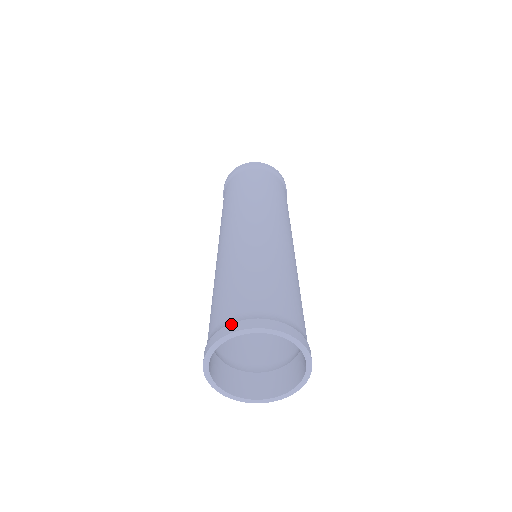
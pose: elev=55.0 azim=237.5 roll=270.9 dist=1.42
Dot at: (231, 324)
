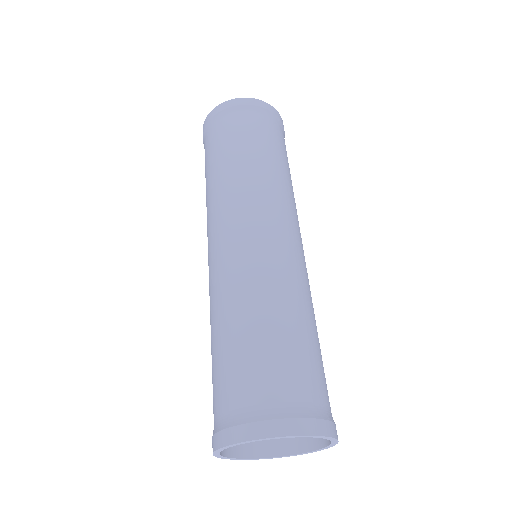
Dot at: (287, 420)
